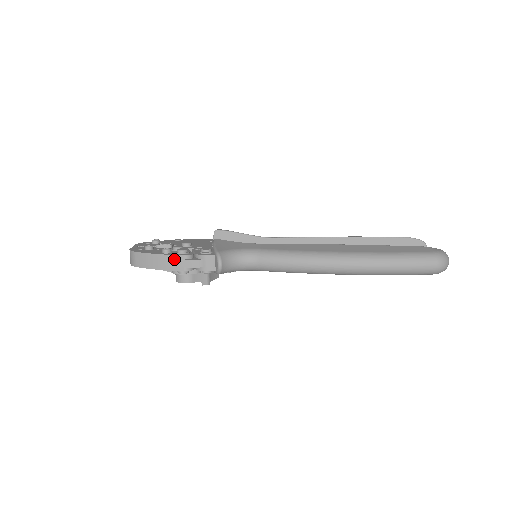
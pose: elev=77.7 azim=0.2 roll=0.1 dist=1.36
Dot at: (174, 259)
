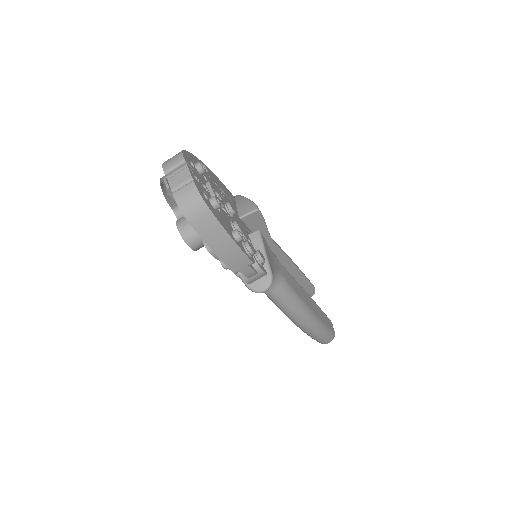
Dot at: (242, 258)
